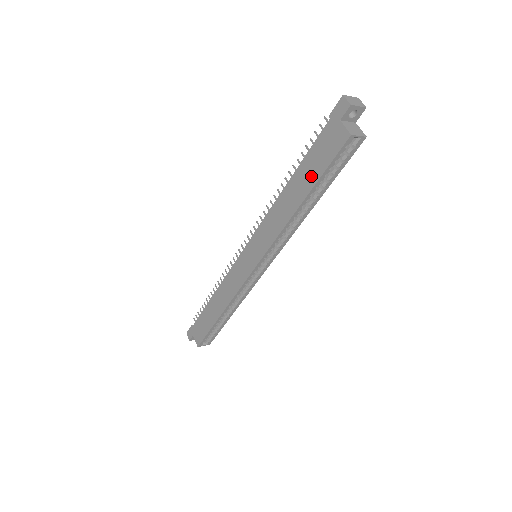
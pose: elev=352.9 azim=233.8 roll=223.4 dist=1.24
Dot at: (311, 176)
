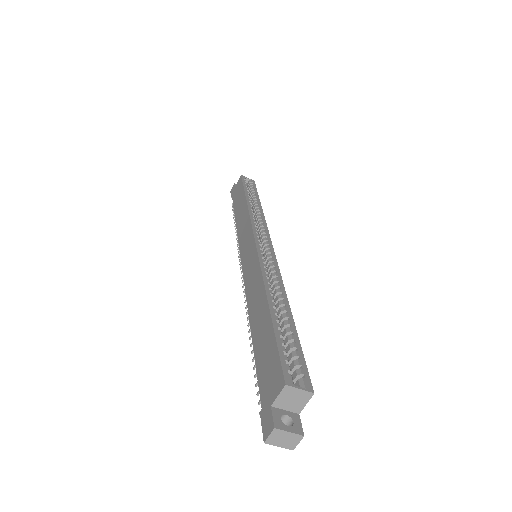
Dot at: (241, 197)
